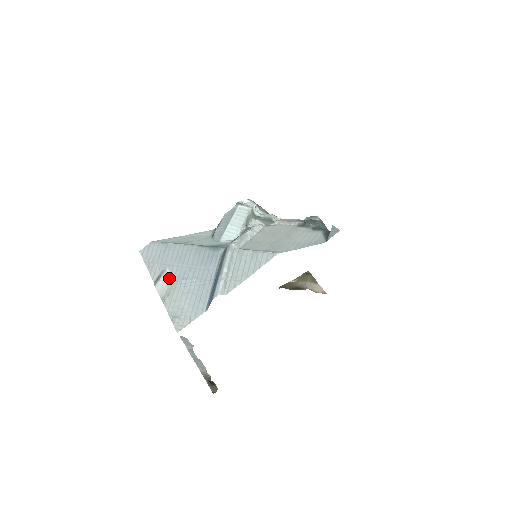
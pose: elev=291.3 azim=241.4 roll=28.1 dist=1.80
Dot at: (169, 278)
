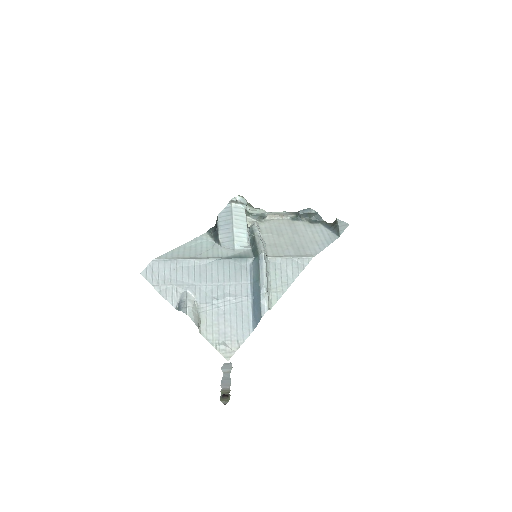
Dot at: (195, 301)
